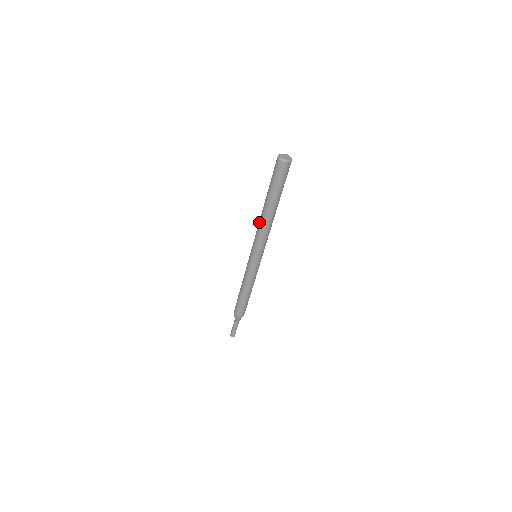
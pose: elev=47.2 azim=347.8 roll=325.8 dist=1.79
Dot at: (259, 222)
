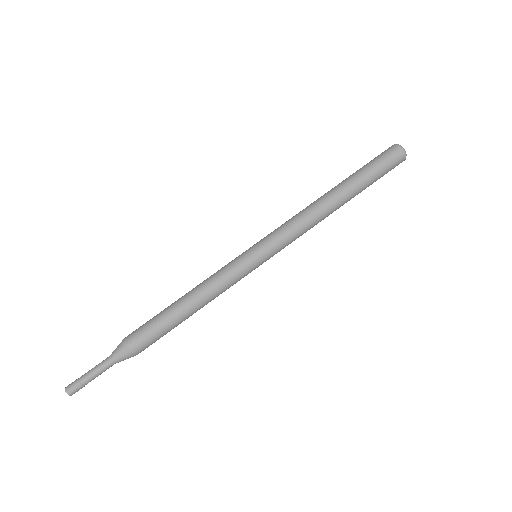
Dot at: (310, 207)
